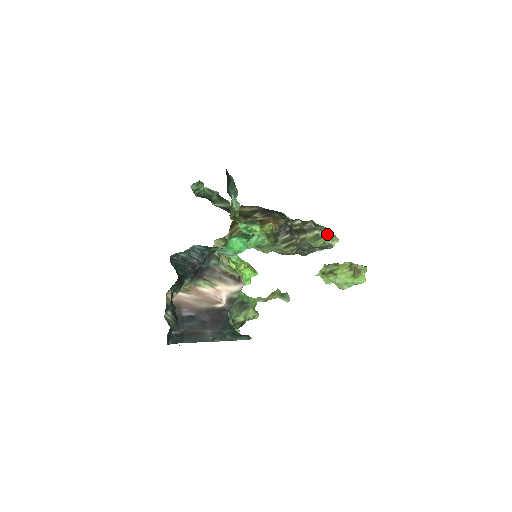
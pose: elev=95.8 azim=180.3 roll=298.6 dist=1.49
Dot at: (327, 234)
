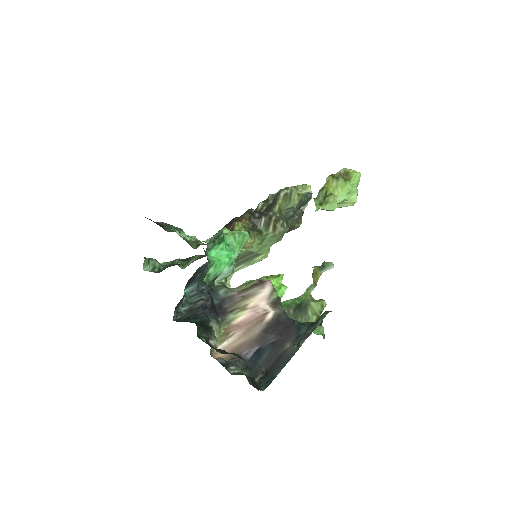
Dot at: occluded
